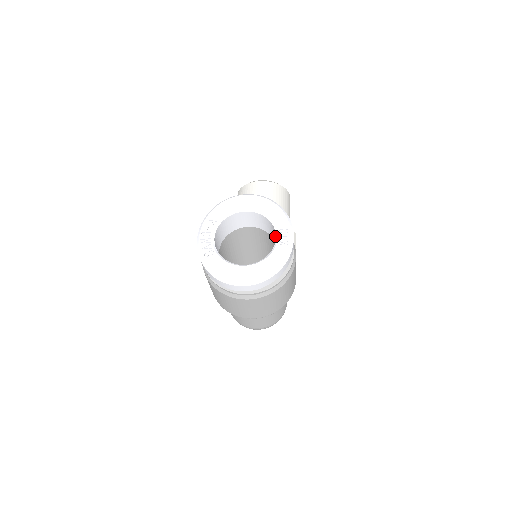
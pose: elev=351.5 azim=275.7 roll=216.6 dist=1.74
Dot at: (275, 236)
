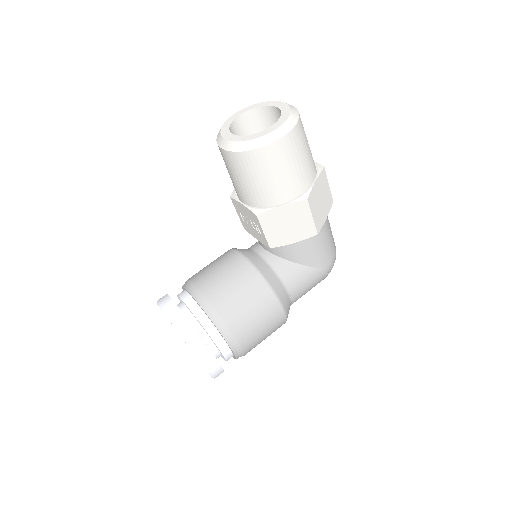
Dot at: occluded
